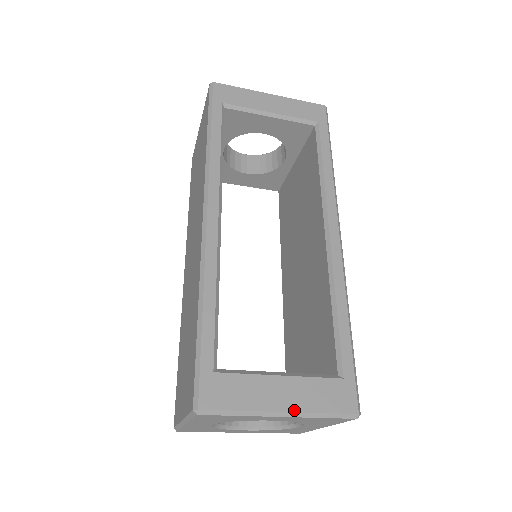
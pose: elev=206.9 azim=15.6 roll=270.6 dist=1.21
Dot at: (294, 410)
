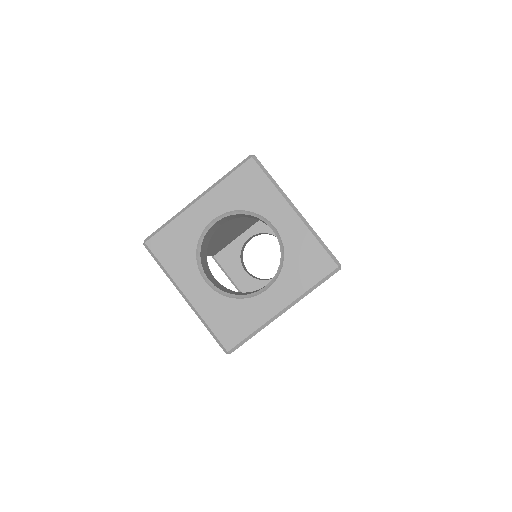
Dot at: (304, 218)
